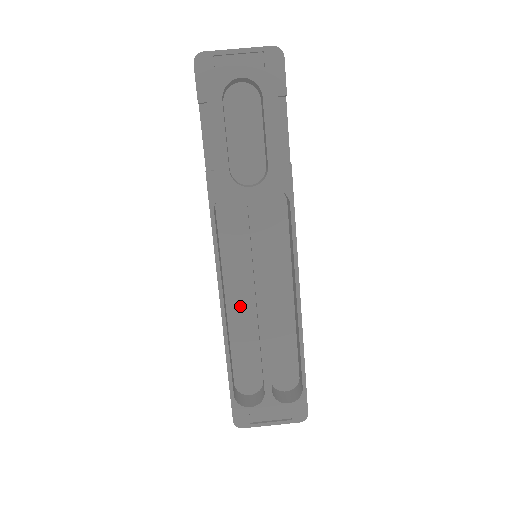
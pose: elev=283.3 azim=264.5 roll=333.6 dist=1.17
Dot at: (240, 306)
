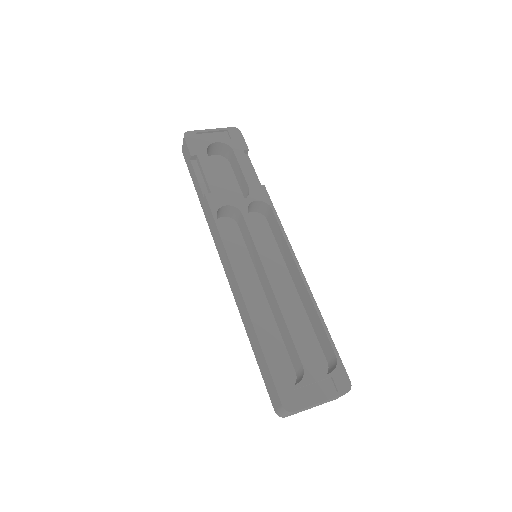
Dot at: (253, 302)
